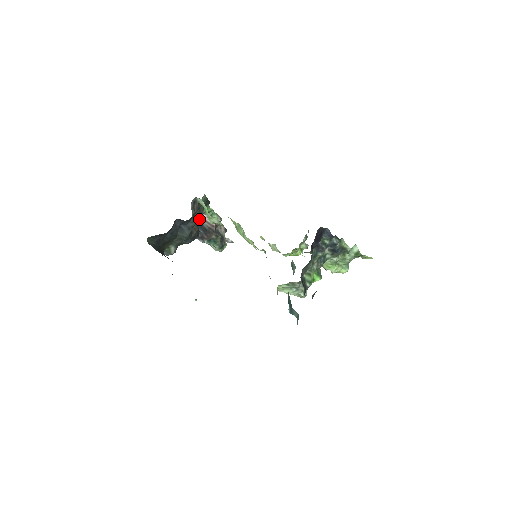
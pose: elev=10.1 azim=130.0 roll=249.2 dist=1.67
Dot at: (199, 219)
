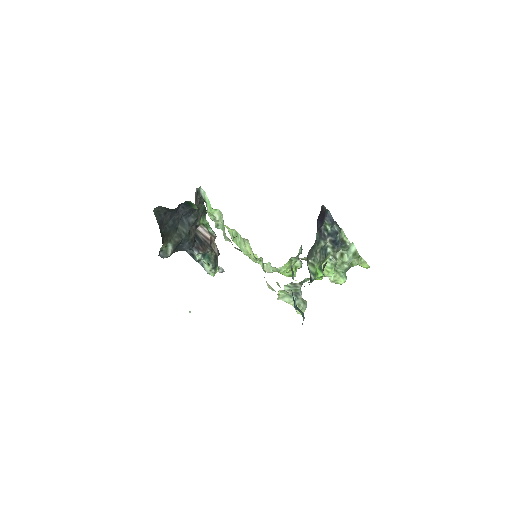
Dot at: occluded
